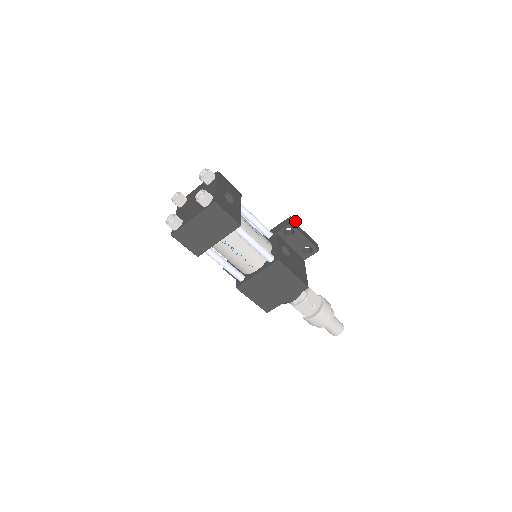
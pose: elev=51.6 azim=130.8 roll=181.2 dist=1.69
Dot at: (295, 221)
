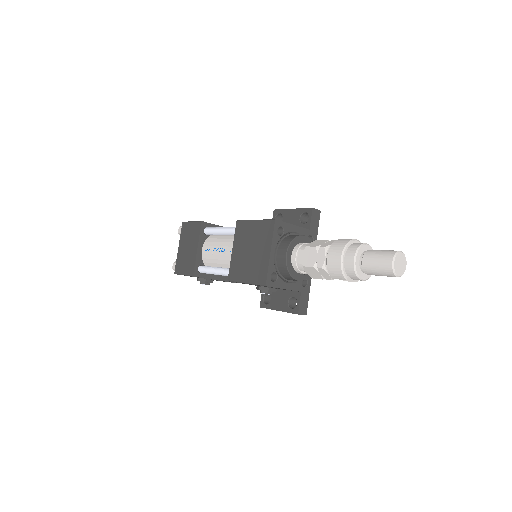
Dot at: occluded
